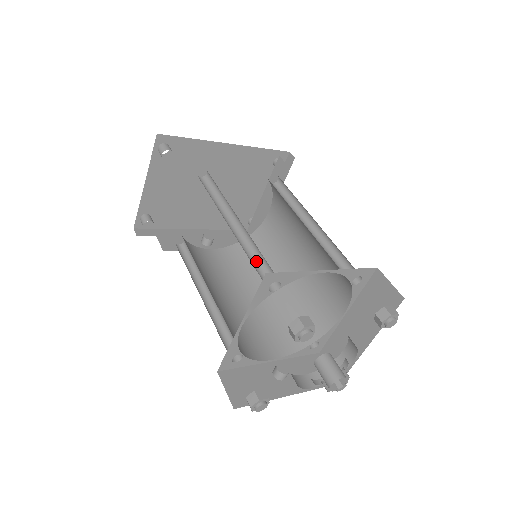
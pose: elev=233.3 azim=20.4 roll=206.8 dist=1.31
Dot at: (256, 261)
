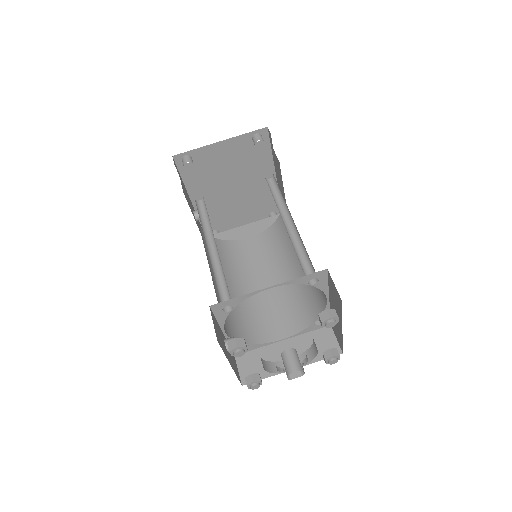
Dot at: (298, 258)
